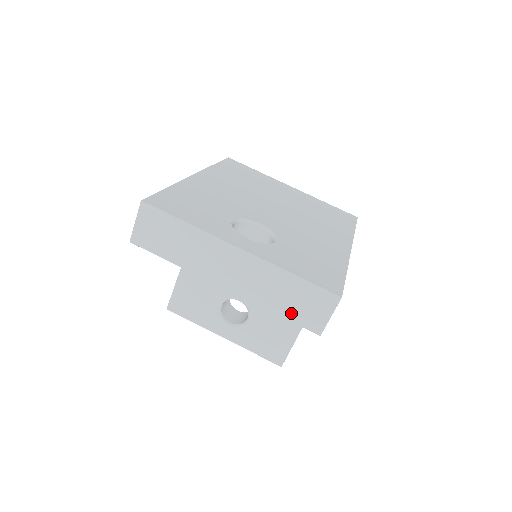
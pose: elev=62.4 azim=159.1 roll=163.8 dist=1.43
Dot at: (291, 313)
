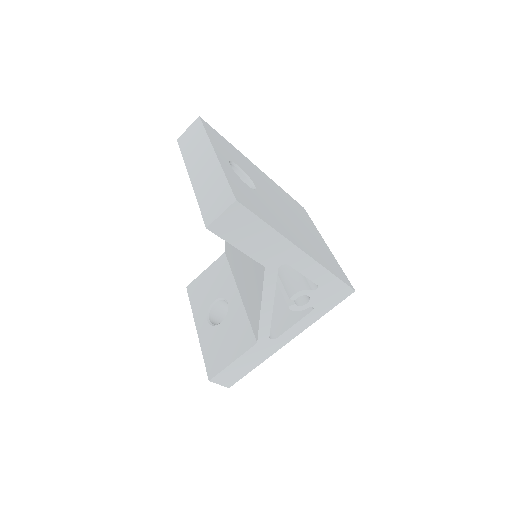
Dot at: (205, 205)
